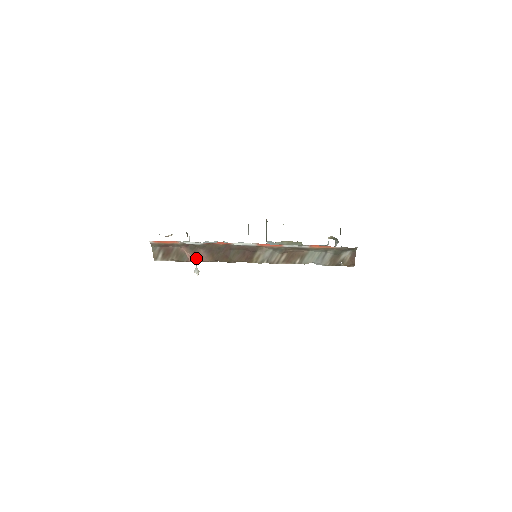
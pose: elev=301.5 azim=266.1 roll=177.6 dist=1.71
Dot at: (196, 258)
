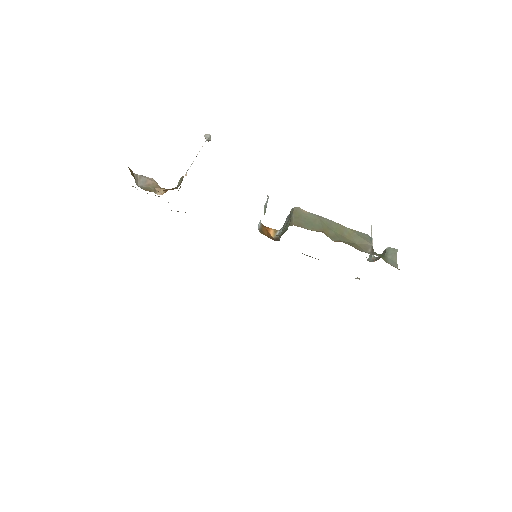
Dot at: occluded
